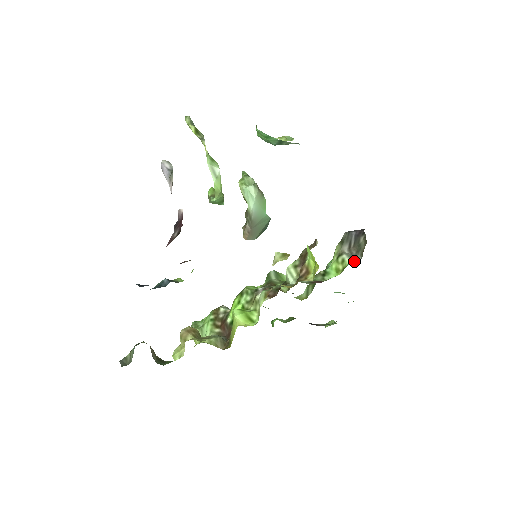
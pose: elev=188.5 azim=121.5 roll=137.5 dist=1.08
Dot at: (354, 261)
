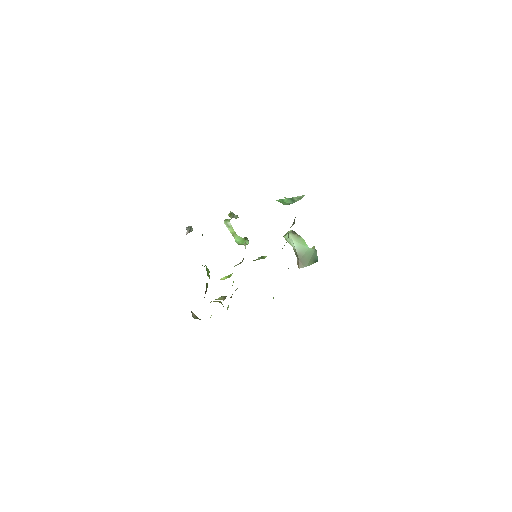
Dot at: occluded
